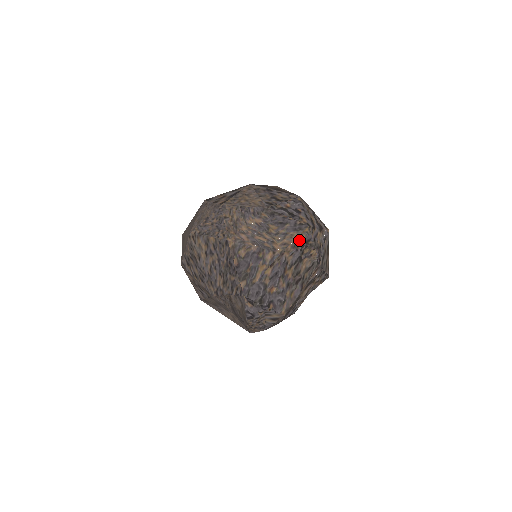
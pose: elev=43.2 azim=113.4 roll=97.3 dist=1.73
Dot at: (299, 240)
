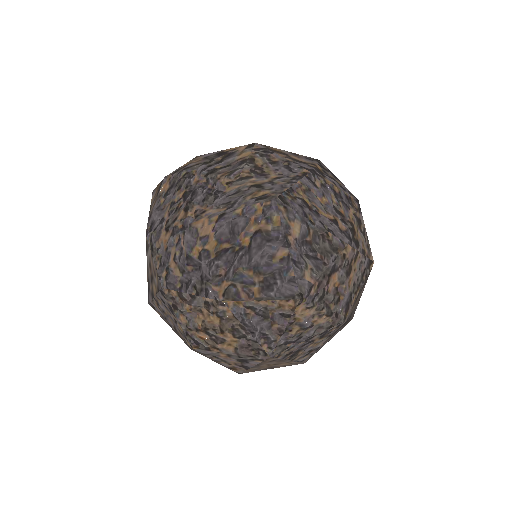
Dot at: occluded
